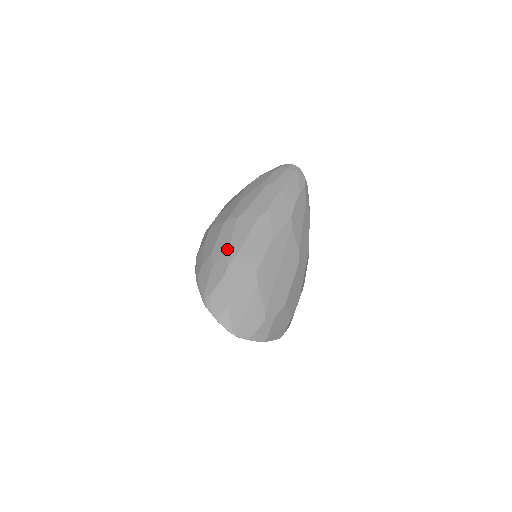
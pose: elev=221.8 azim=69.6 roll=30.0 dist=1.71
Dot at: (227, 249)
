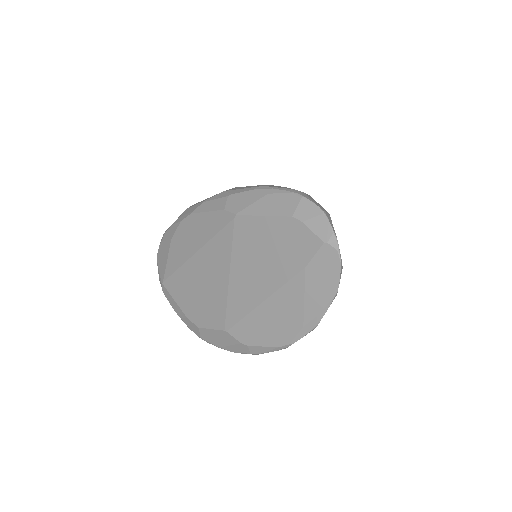
Dot at: occluded
